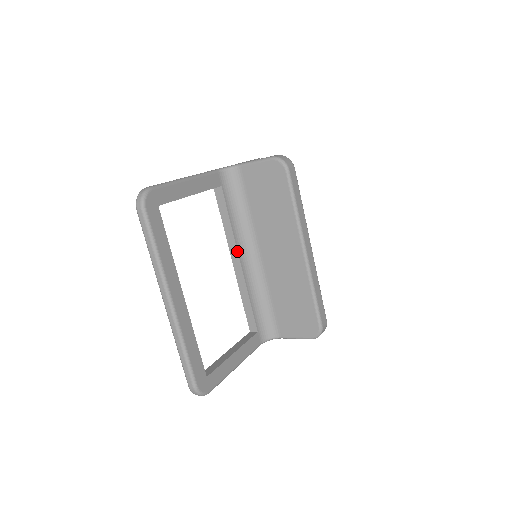
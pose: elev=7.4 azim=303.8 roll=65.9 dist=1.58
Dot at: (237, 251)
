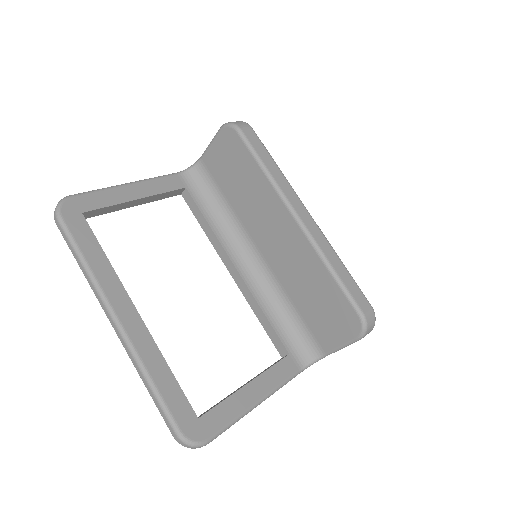
Dot at: (228, 256)
